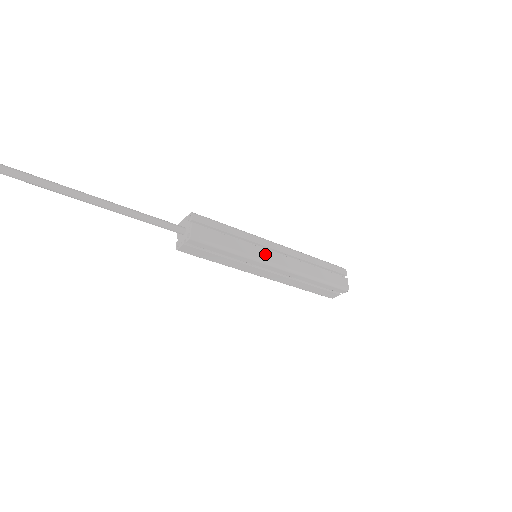
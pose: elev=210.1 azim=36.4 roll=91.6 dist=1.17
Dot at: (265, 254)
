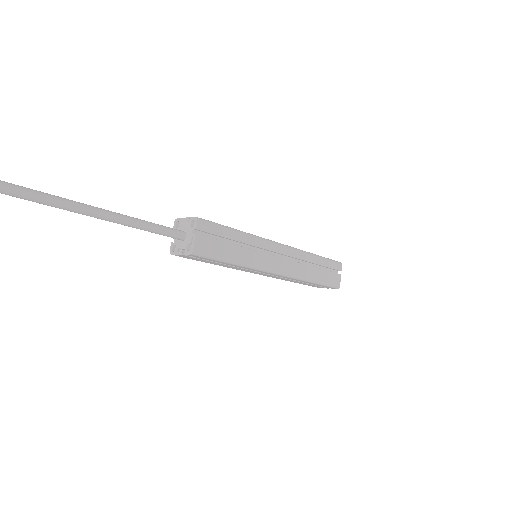
Dot at: (268, 261)
